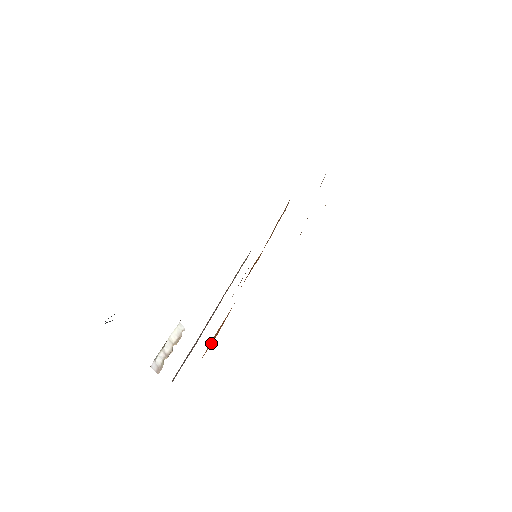
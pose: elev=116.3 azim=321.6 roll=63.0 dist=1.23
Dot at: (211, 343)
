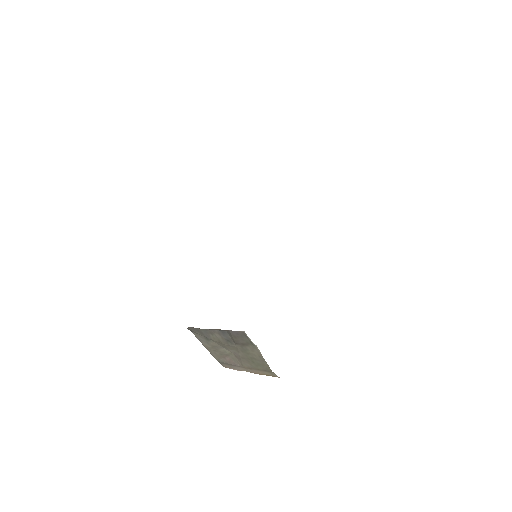
Dot at: occluded
